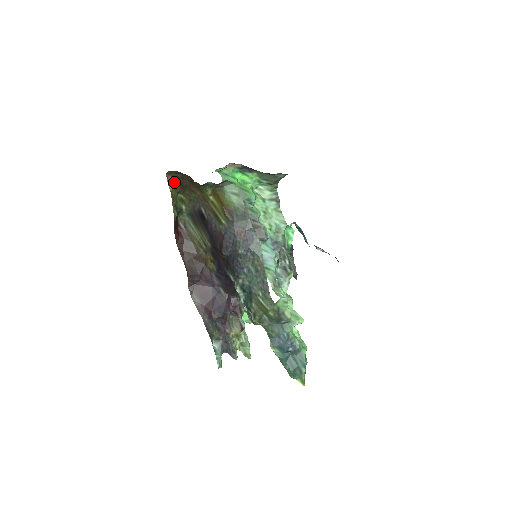
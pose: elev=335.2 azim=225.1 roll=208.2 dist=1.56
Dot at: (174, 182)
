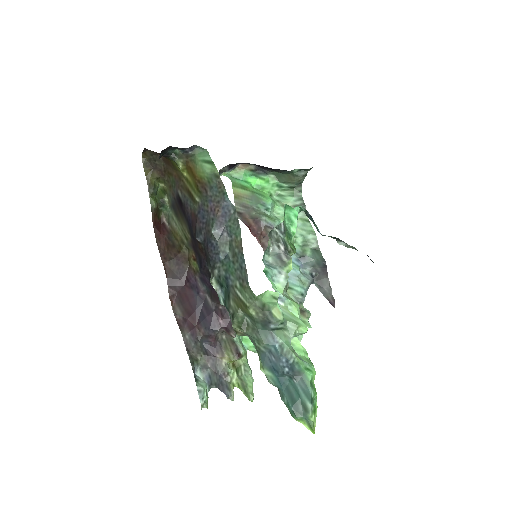
Dot at: (151, 166)
